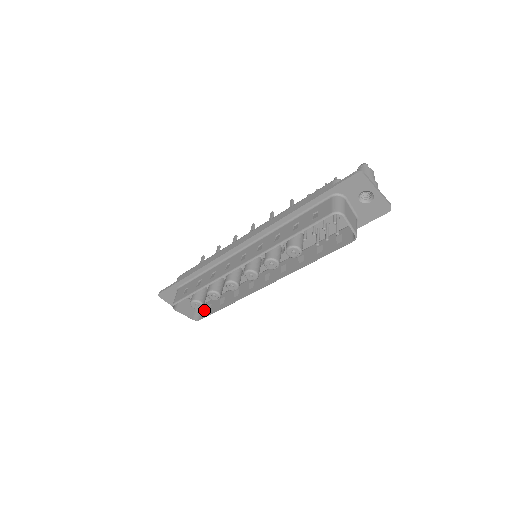
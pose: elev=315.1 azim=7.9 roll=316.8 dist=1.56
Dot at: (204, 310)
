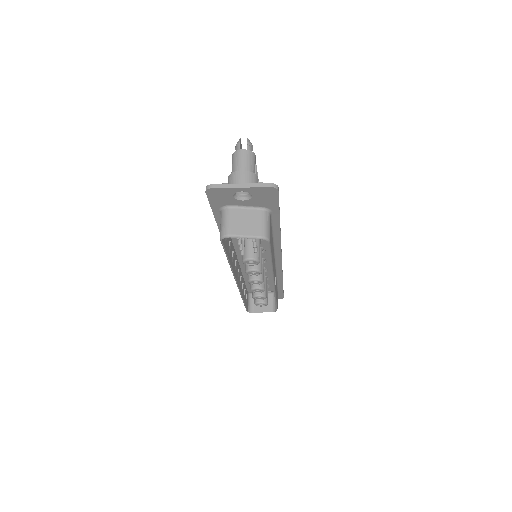
Dot at: occluded
